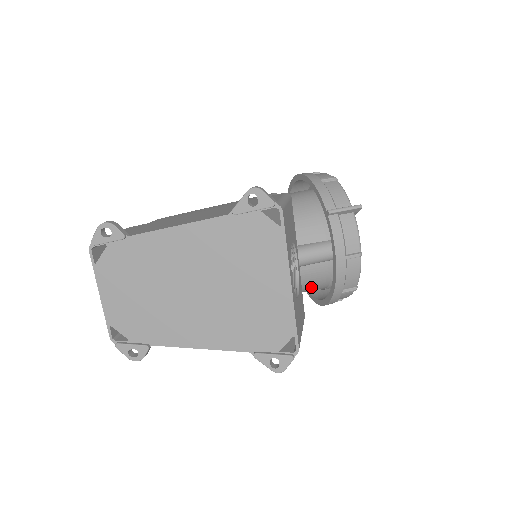
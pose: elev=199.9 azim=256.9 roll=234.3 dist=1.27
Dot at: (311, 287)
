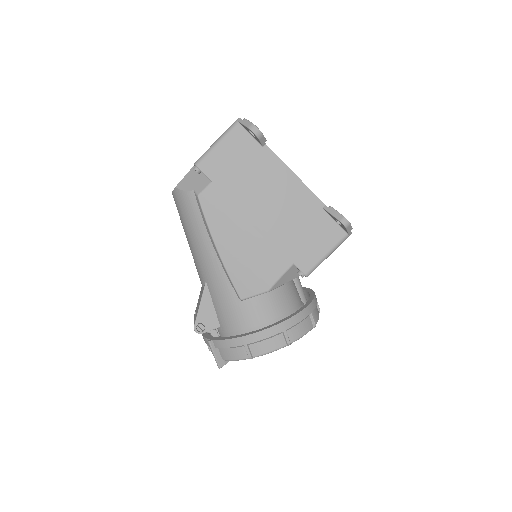
Dot at: (287, 298)
